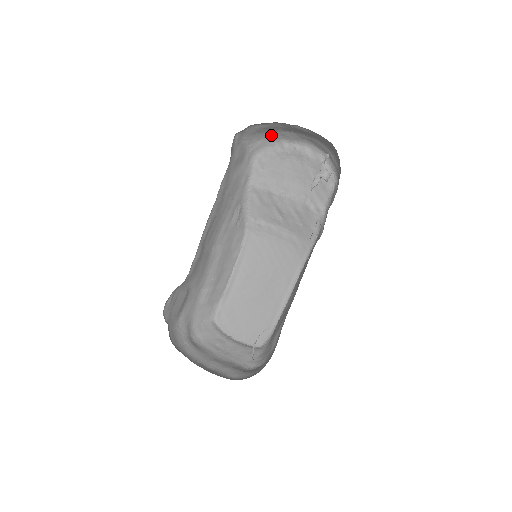
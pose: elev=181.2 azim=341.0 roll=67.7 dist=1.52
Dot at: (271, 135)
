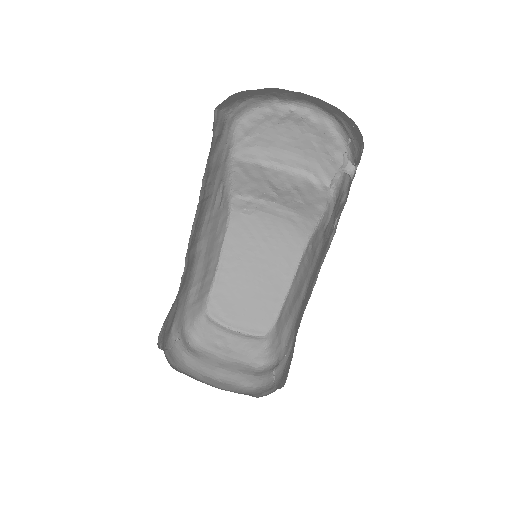
Dot at: (258, 95)
